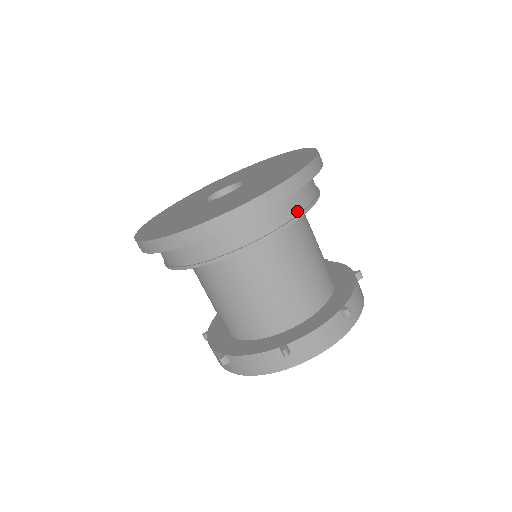
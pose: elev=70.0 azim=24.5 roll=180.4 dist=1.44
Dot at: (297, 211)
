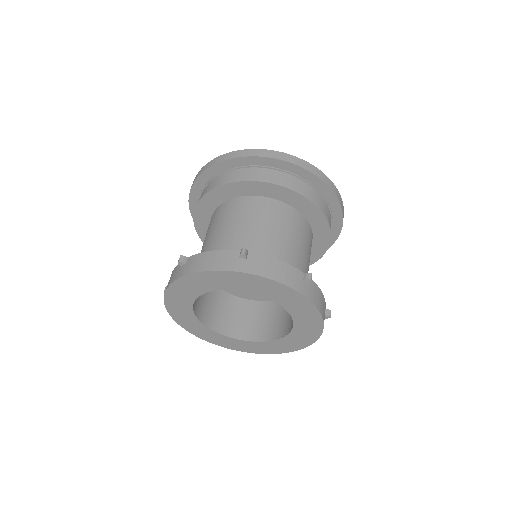
Dot at: (314, 201)
